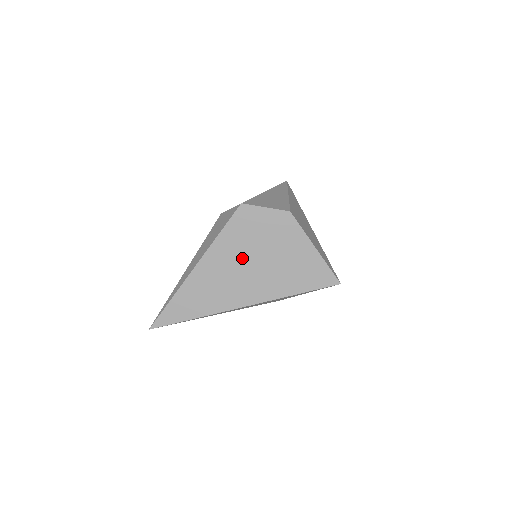
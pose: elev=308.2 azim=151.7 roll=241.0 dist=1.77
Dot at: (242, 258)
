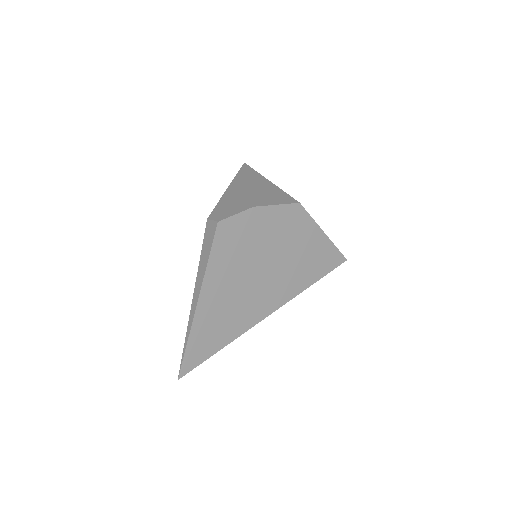
Dot at: (262, 266)
